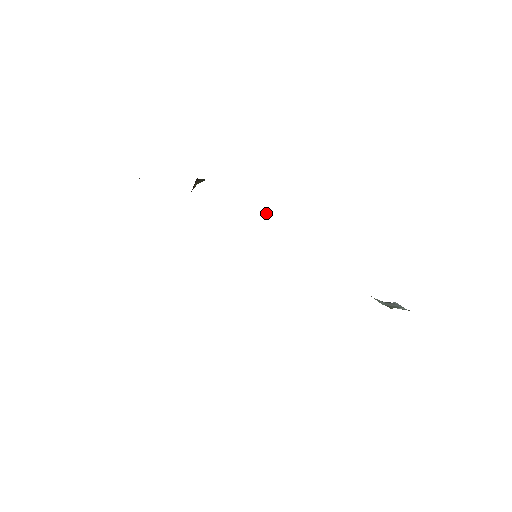
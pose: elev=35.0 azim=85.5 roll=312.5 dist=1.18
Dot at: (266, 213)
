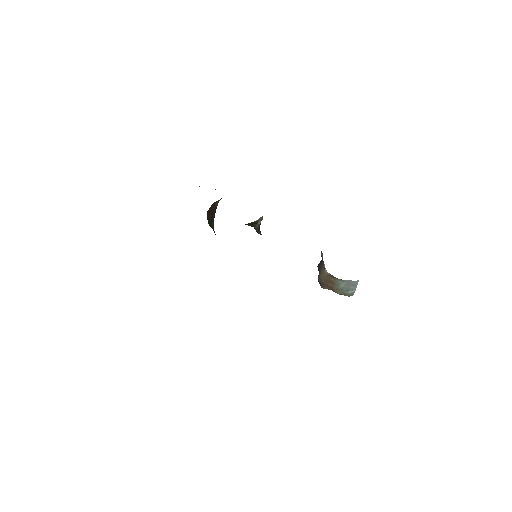
Dot at: occluded
